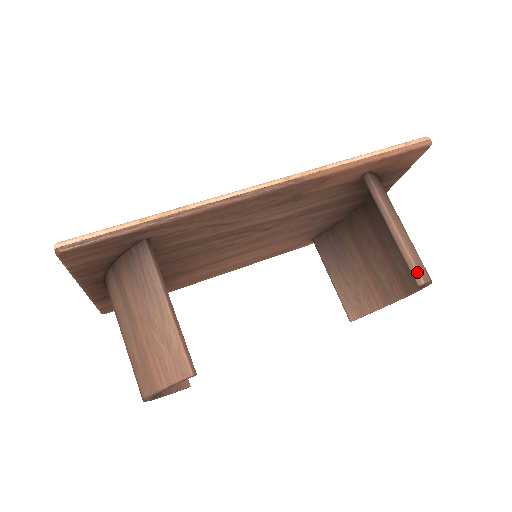
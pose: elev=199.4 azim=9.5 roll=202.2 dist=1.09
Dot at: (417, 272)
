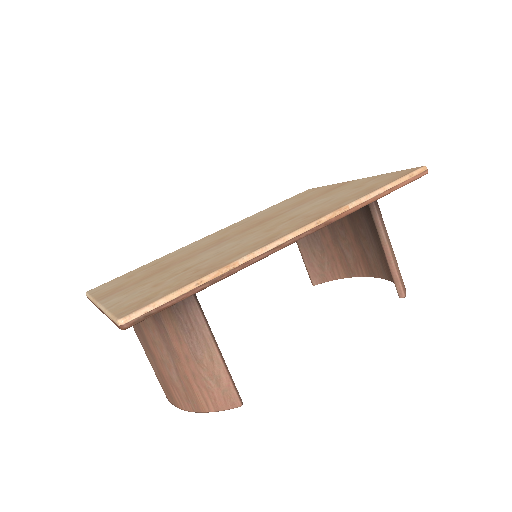
Dot at: (401, 288)
